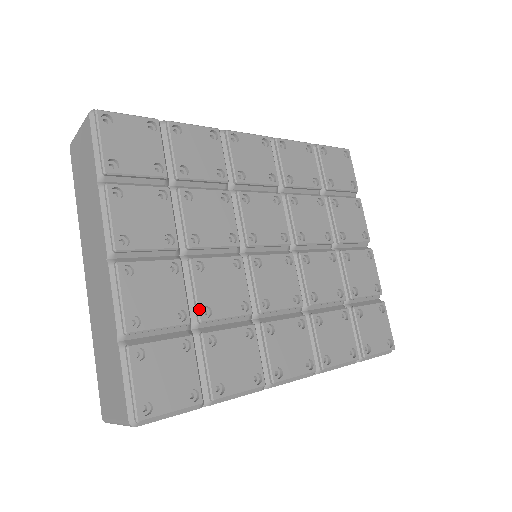
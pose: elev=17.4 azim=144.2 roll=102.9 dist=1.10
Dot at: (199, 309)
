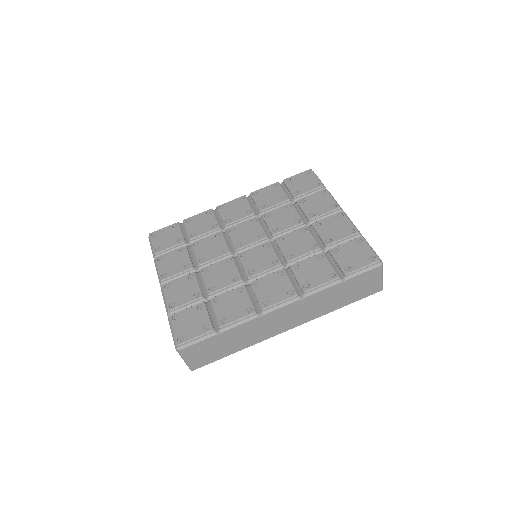
Dot at: (207, 289)
